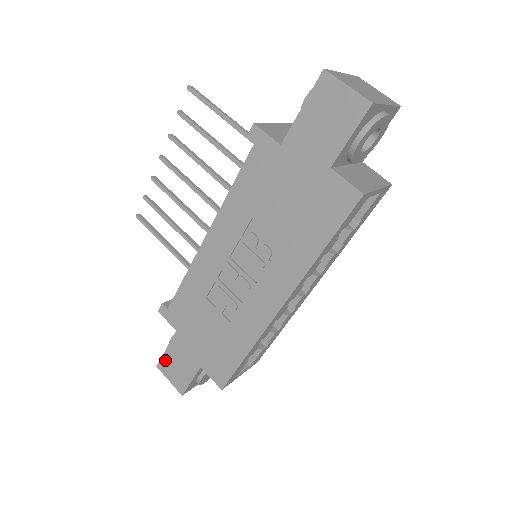
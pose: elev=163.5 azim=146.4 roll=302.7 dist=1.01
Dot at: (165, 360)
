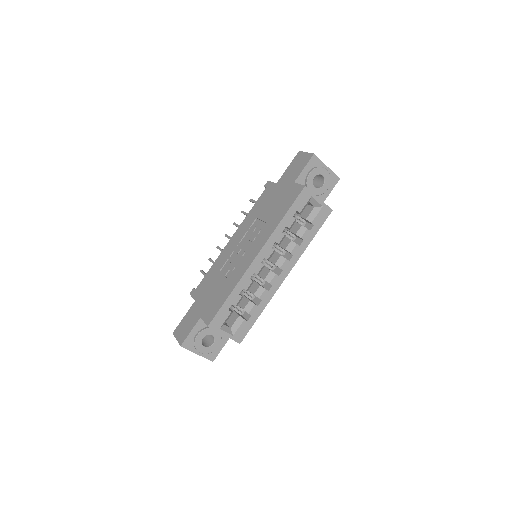
Dot at: (180, 325)
